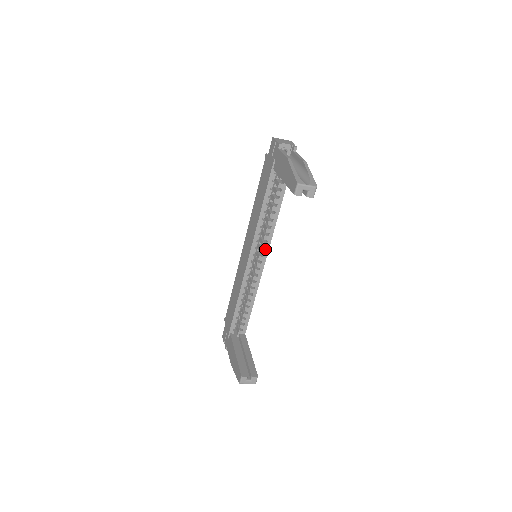
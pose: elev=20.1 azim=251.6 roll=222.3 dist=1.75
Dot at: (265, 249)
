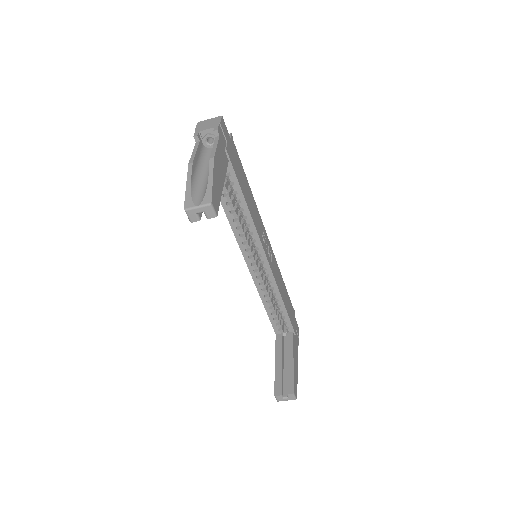
Dot at: (258, 248)
